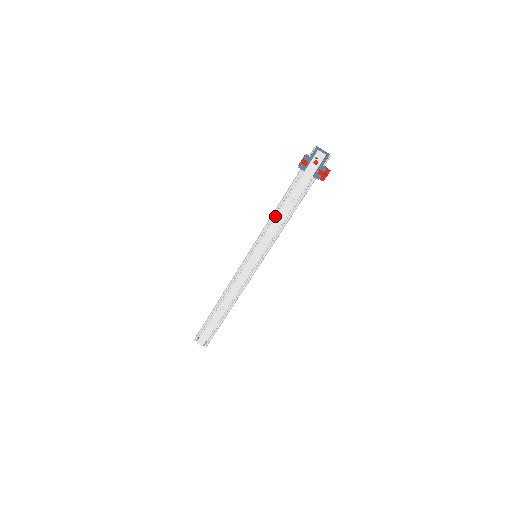
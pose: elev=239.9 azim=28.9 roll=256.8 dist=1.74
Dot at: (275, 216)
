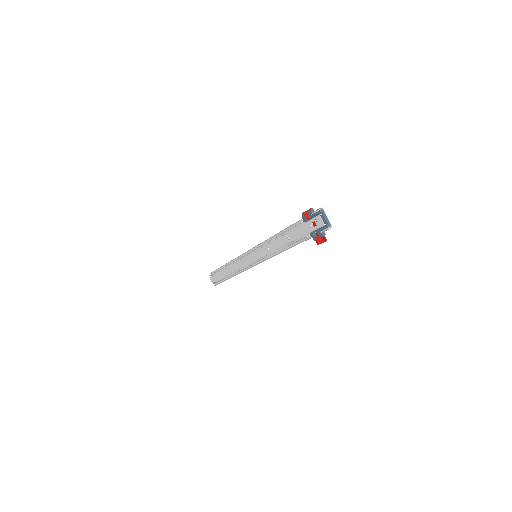
Dot at: (276, 238)
